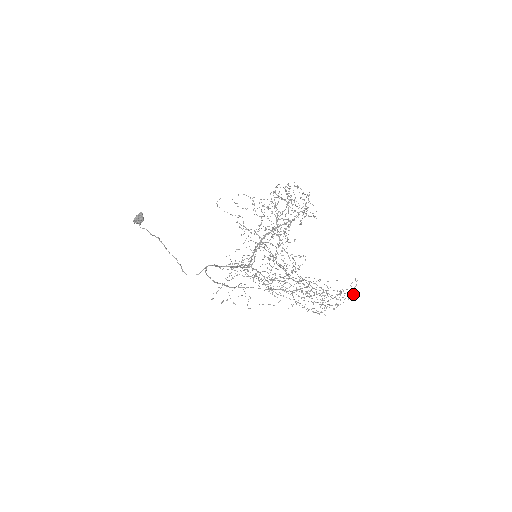
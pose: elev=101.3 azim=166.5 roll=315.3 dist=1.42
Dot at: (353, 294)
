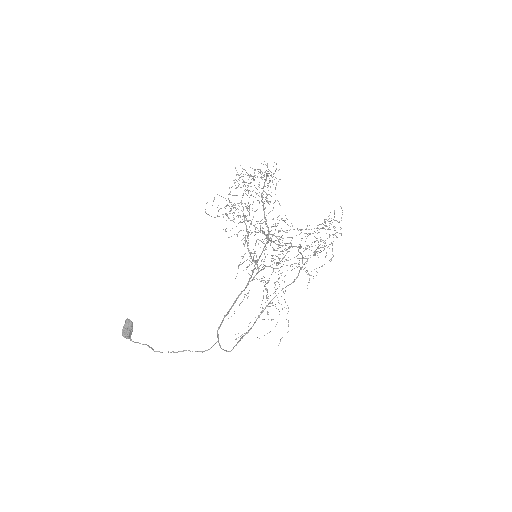
Dot at: (334, 228)
